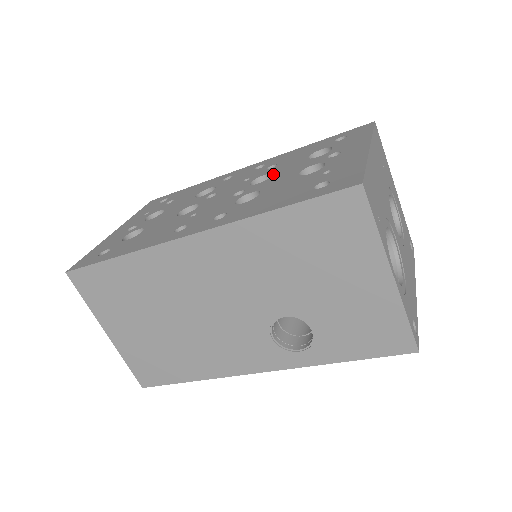
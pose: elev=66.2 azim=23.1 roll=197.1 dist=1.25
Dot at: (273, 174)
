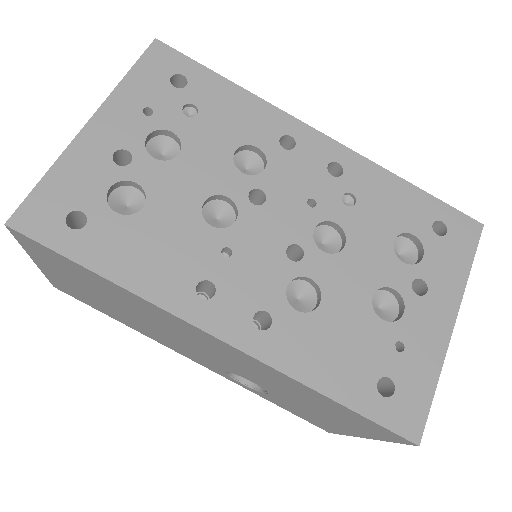
Dot at: (346, 243)
